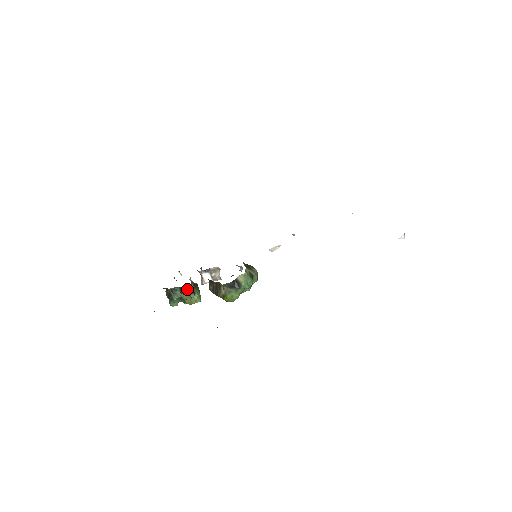
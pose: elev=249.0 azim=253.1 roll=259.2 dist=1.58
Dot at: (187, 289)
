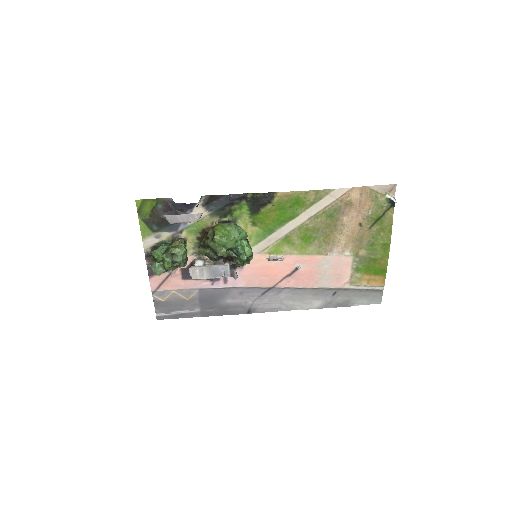
Dot at: occluded
